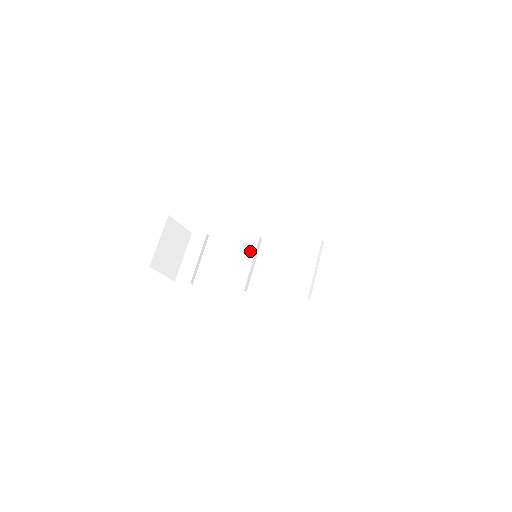
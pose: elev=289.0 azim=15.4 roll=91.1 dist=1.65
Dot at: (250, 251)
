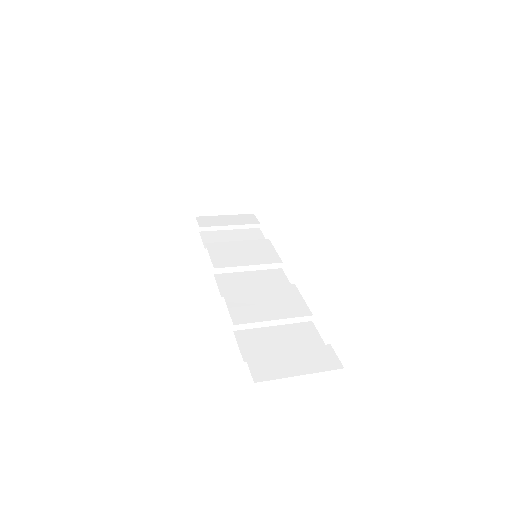
Dot at: (261, 260)
